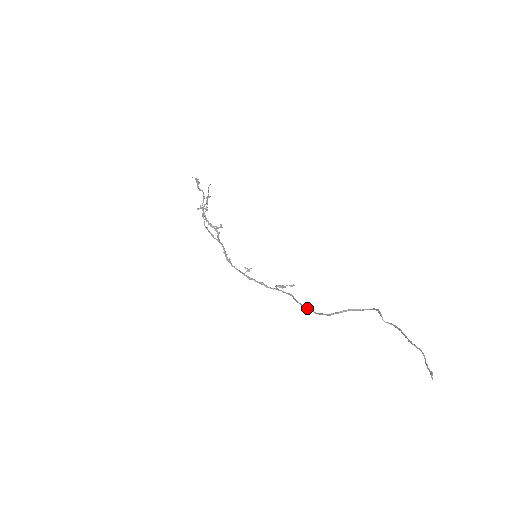
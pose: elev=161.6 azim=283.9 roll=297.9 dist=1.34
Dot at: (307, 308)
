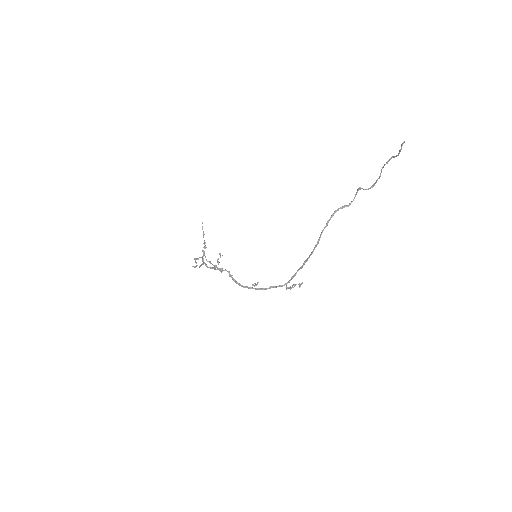
Dot at: (312, 251)
